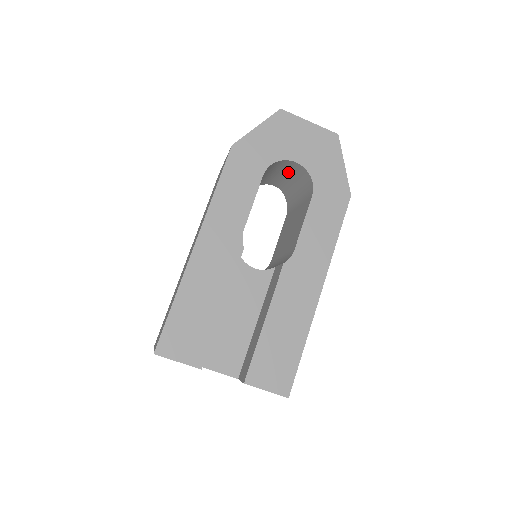
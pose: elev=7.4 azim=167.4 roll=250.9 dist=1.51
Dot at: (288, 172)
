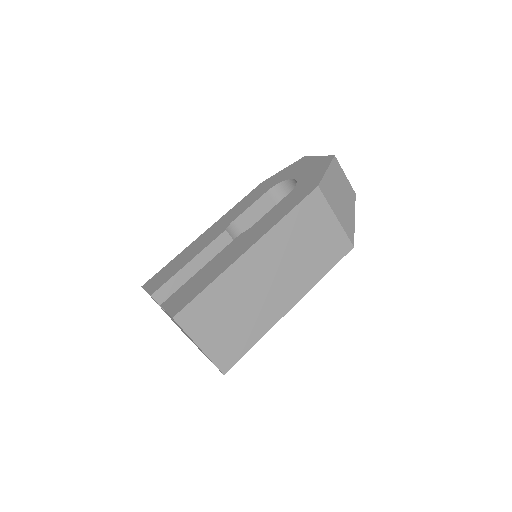
Dot at: occluded
